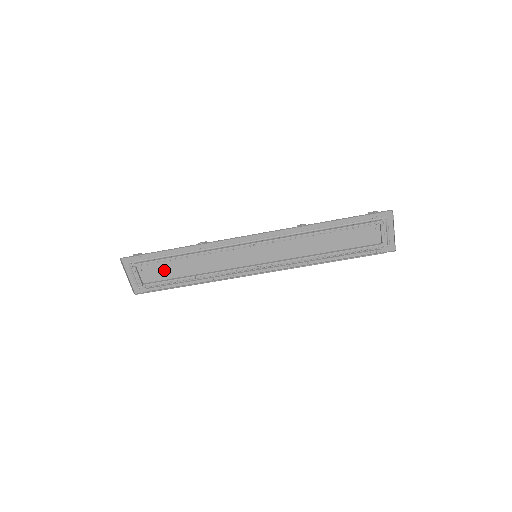
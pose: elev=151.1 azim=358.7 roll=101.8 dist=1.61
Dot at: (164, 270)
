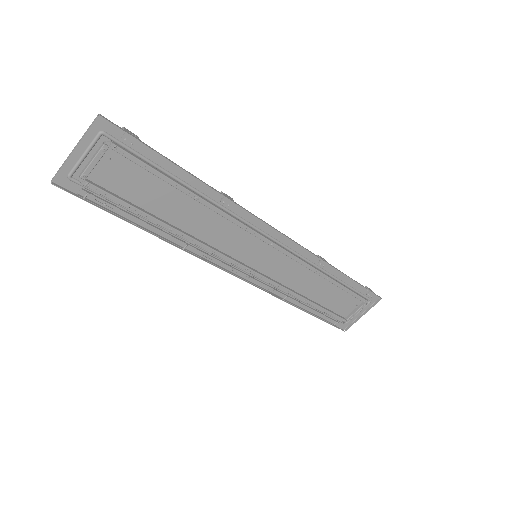
Dot at: (140, 186)
